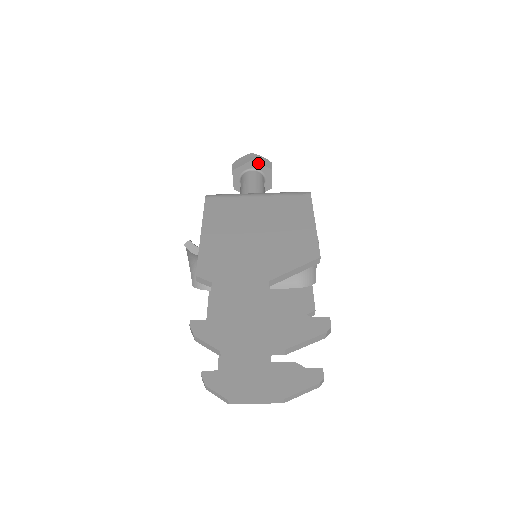
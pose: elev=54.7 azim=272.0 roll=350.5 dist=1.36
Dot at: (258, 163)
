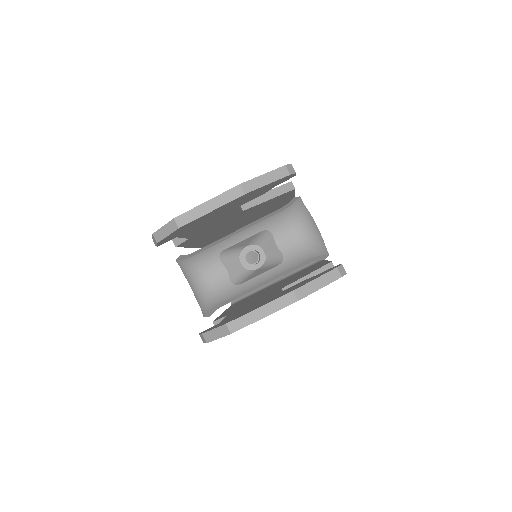
Dot at: occluded
